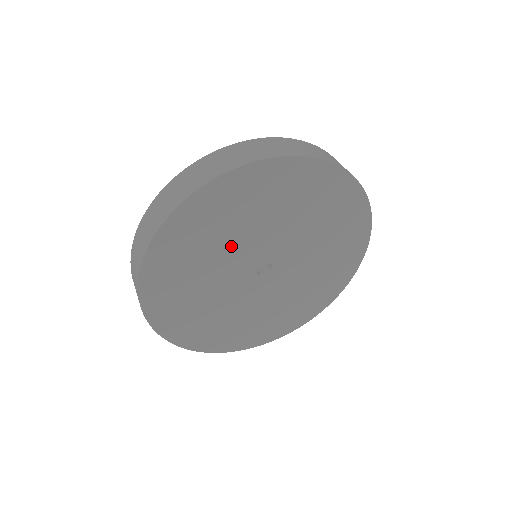
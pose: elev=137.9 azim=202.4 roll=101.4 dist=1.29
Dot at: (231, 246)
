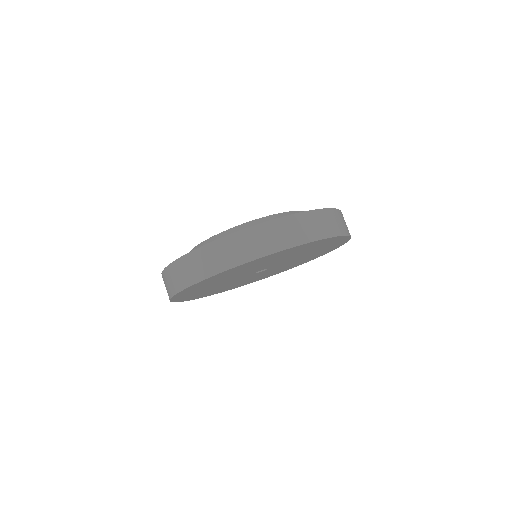
Dot at: (274, 262)
